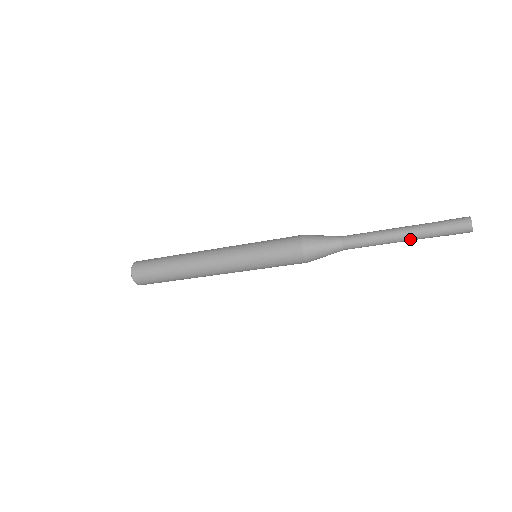
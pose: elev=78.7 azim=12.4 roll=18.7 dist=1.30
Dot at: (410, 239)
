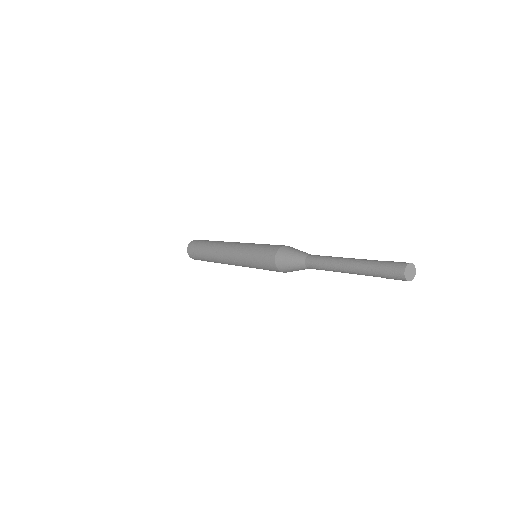
Dot at: occluded
